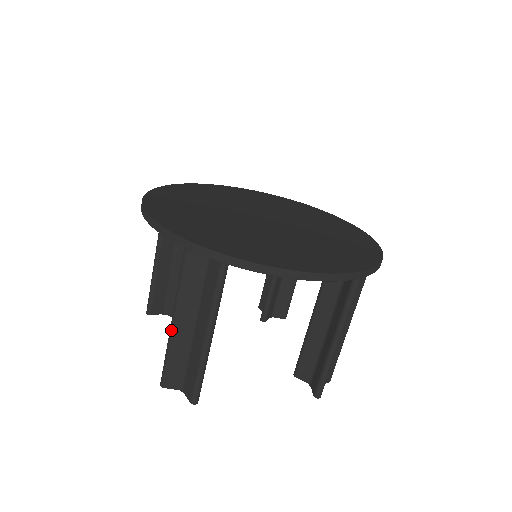
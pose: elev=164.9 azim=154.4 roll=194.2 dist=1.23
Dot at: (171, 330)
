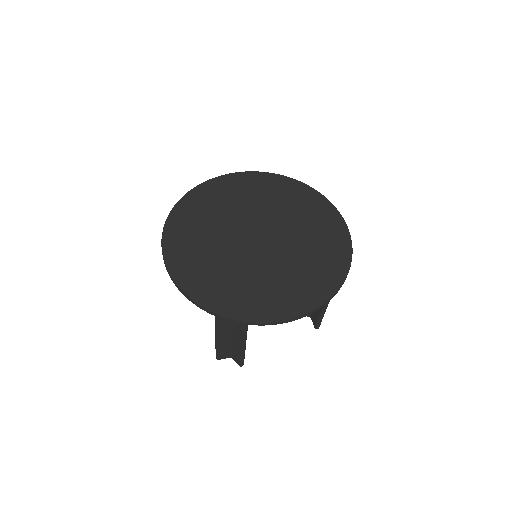
Dot at: (216, 341)
